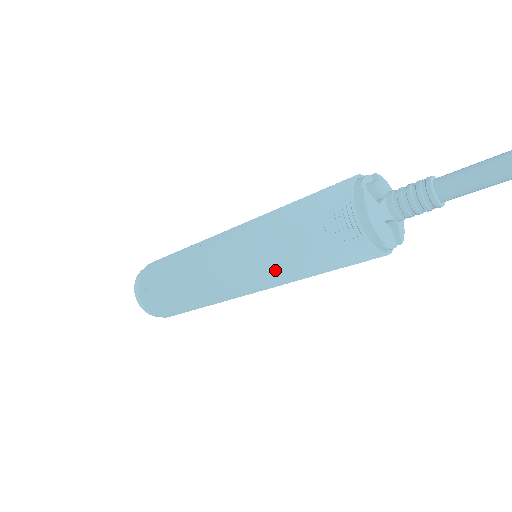
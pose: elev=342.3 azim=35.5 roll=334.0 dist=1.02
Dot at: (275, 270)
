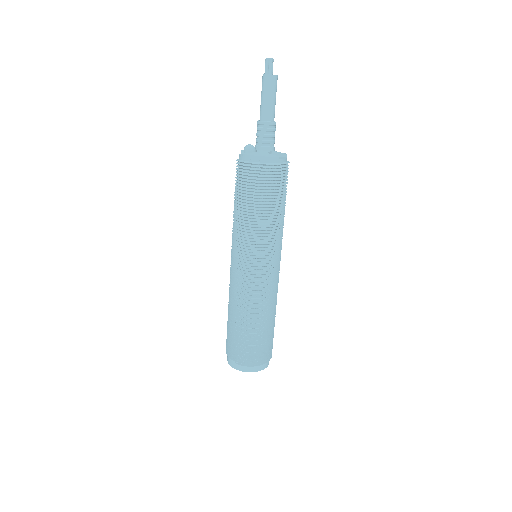
Dot at: (267, 236)
